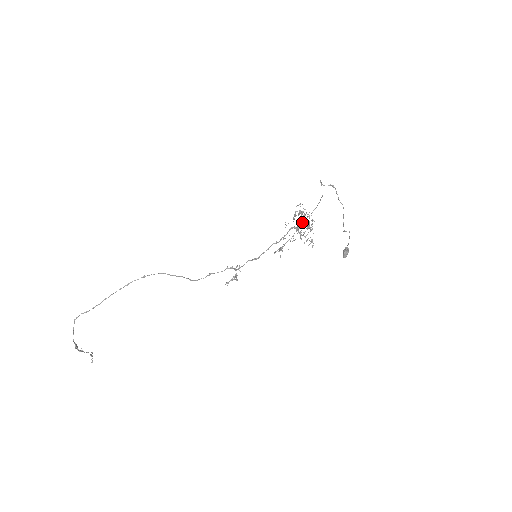
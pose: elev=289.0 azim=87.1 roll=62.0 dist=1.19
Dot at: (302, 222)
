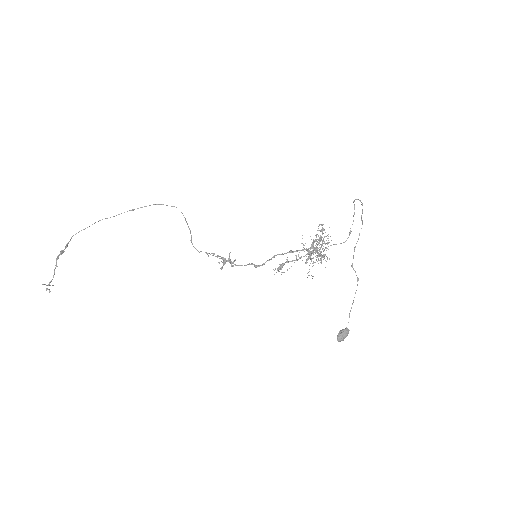
Dot at: occluded
